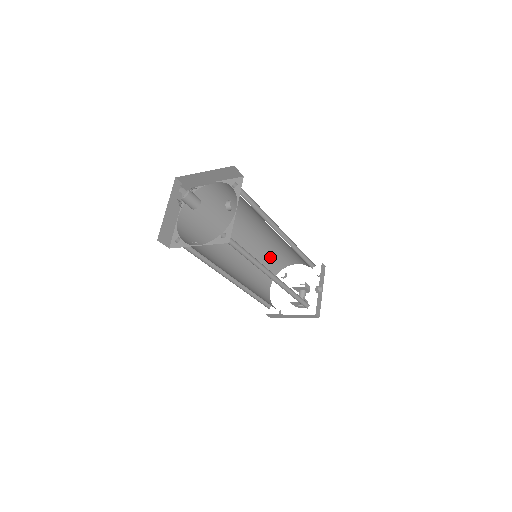
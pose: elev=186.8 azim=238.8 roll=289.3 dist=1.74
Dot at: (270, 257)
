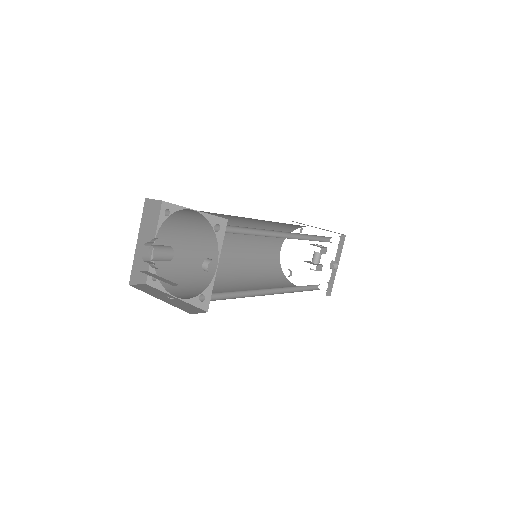
Dot at: (280, 226)
